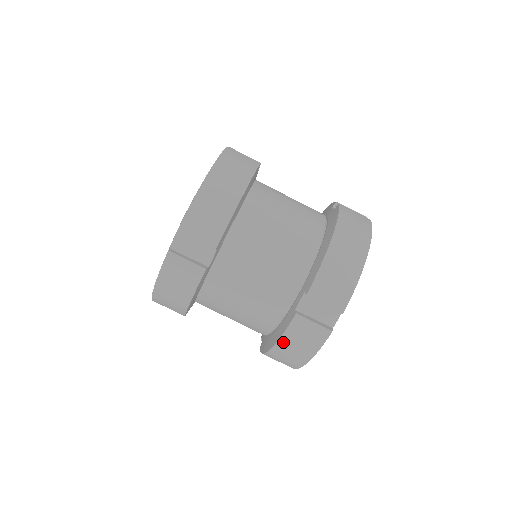
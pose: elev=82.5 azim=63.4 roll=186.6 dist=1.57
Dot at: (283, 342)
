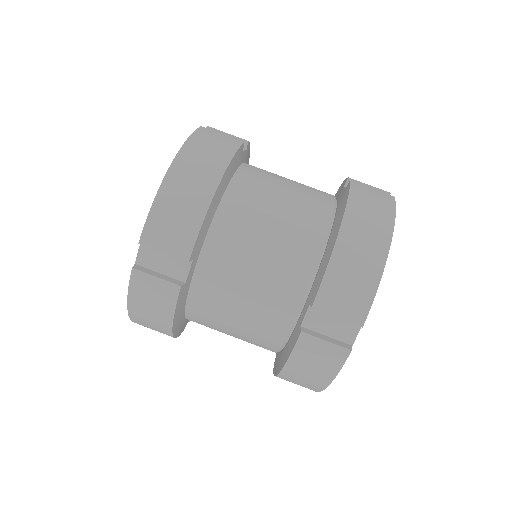
Dot at: (291, 366)
